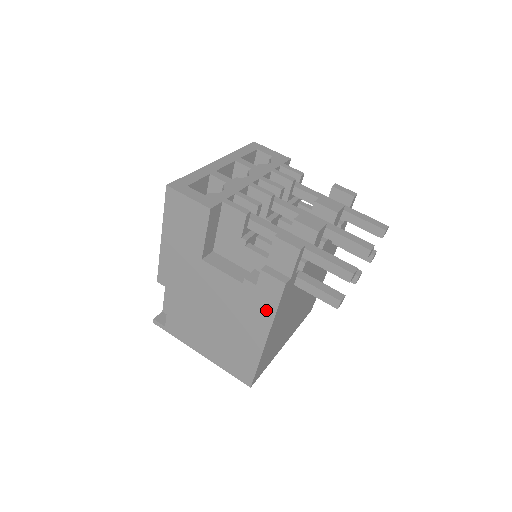
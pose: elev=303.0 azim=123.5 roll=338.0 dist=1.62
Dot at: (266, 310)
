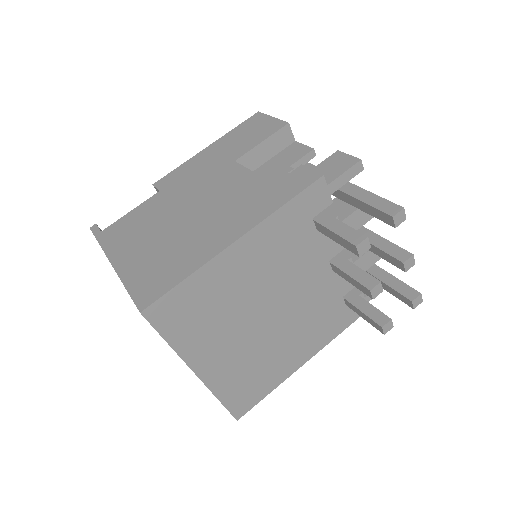
Dot at: (271, 203)
